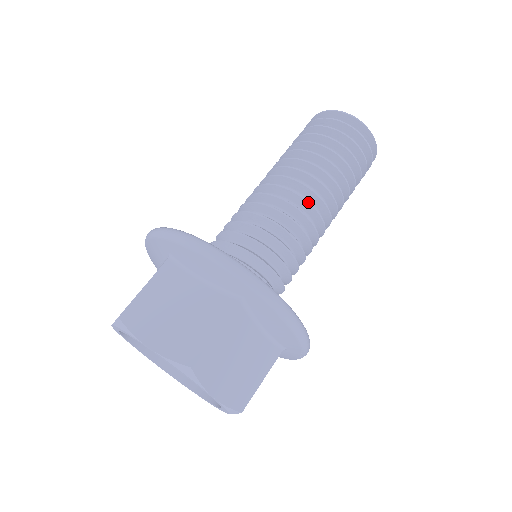
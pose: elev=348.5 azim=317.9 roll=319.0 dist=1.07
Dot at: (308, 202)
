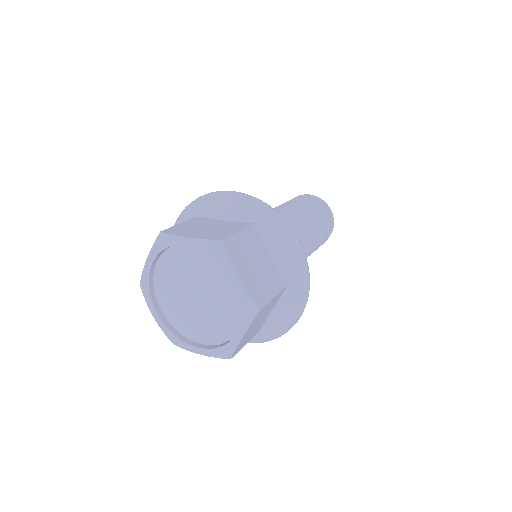
Dot at: (292, 218)
